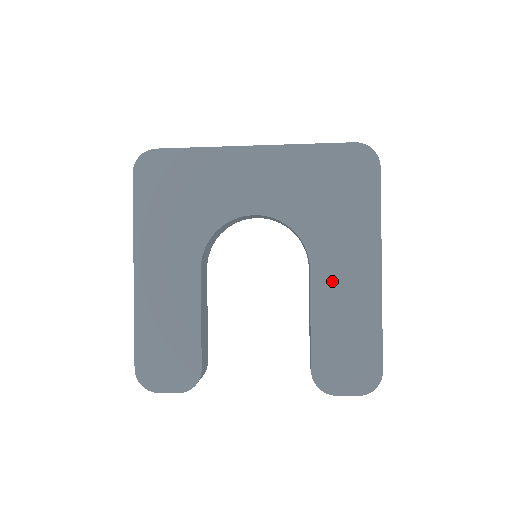
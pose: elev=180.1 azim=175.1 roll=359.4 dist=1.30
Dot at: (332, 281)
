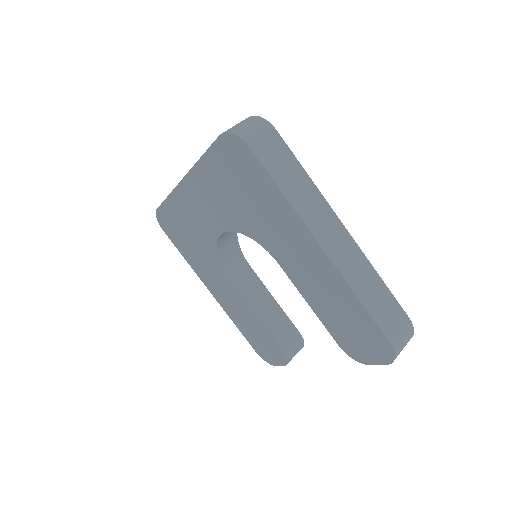
Dot at: (298, 270)
